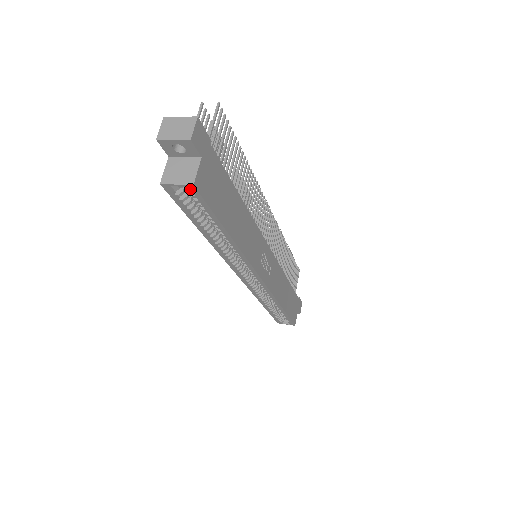
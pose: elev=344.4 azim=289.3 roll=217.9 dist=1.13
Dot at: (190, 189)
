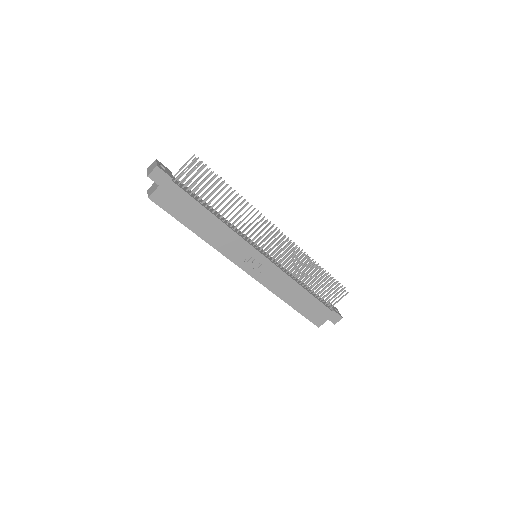
Dot at: (151, 199)
